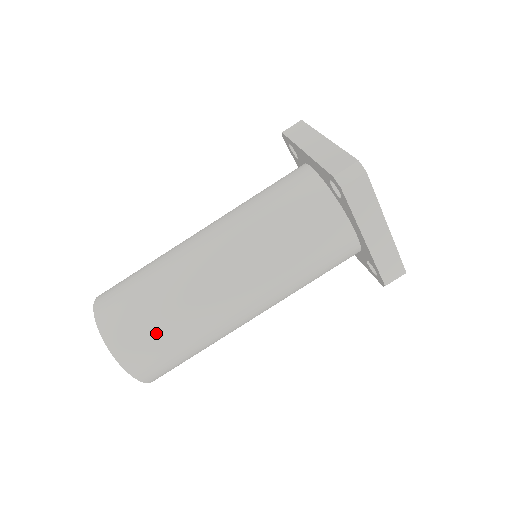
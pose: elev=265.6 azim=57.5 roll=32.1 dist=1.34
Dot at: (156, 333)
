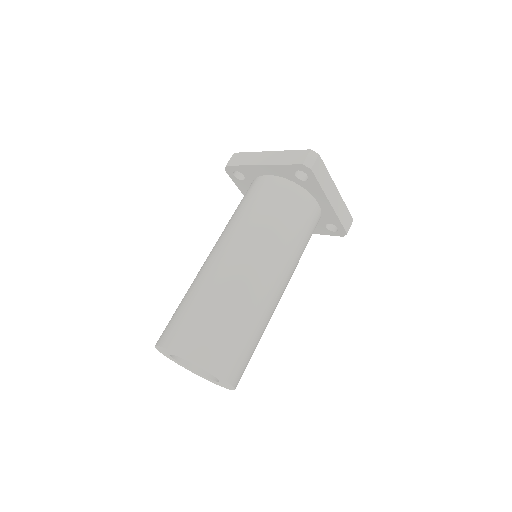
Dot at: (234, 335)
